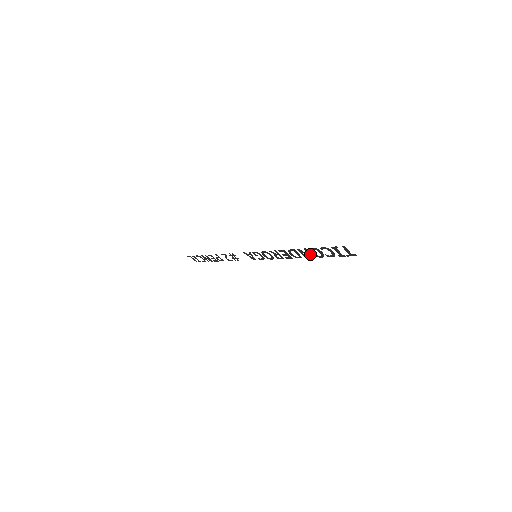
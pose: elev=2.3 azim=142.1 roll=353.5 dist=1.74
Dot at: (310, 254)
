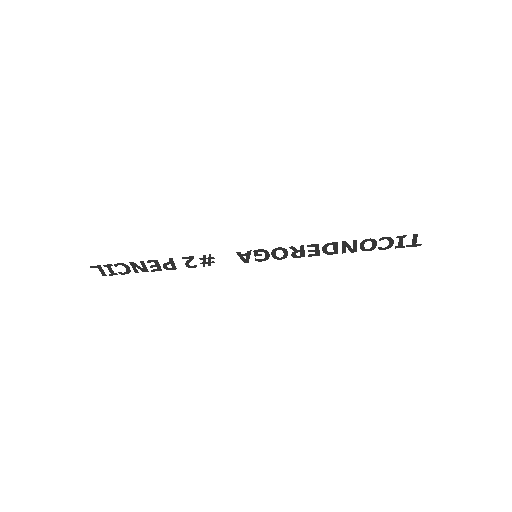
Dot at: (355, 247)
